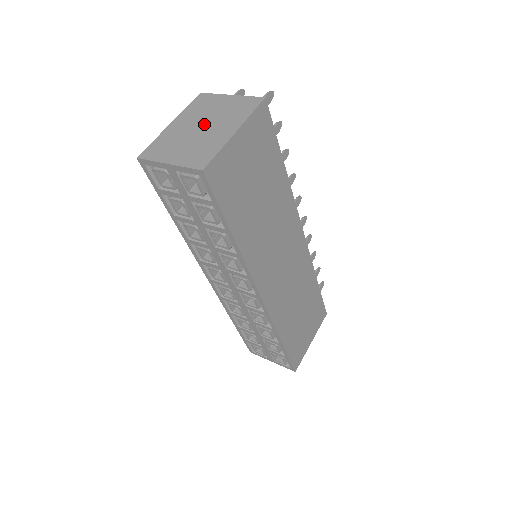
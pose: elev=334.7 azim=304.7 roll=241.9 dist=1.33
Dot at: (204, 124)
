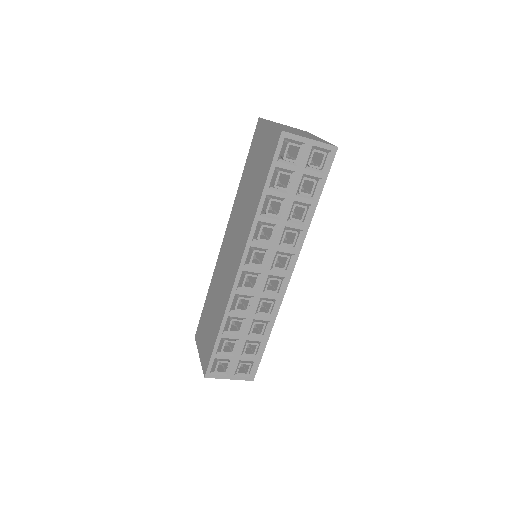
Dot at: (295, 130)
